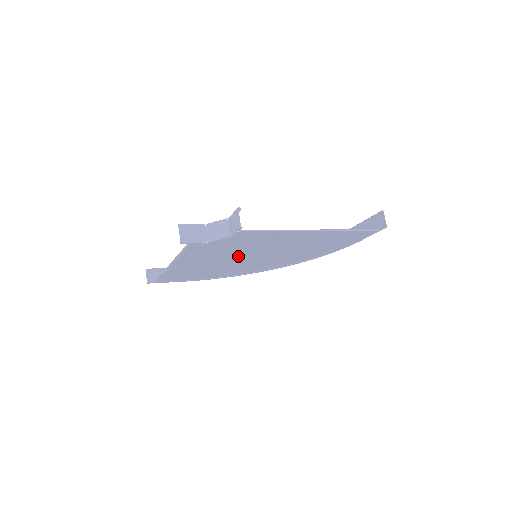
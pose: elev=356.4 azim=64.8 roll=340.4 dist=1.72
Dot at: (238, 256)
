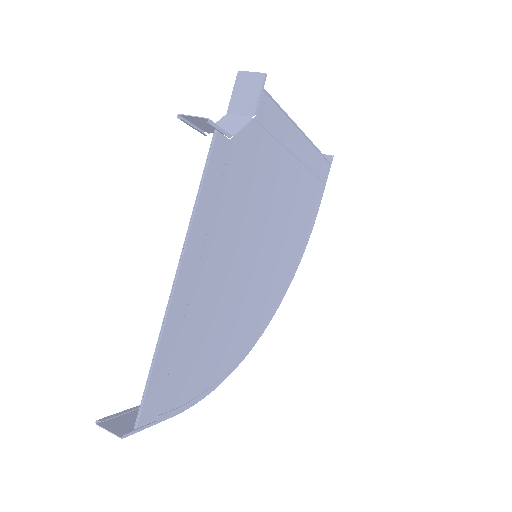
Dot at: (246, 241)
